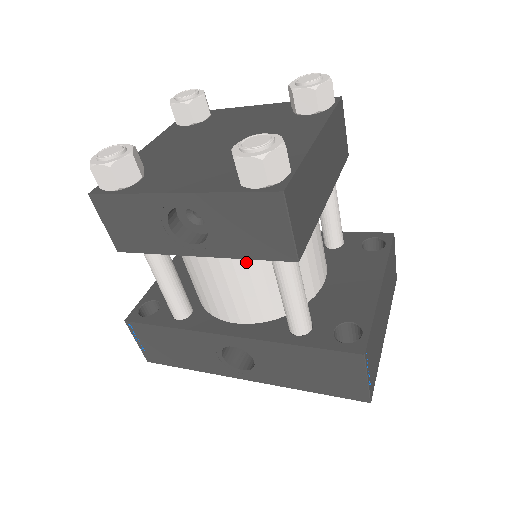
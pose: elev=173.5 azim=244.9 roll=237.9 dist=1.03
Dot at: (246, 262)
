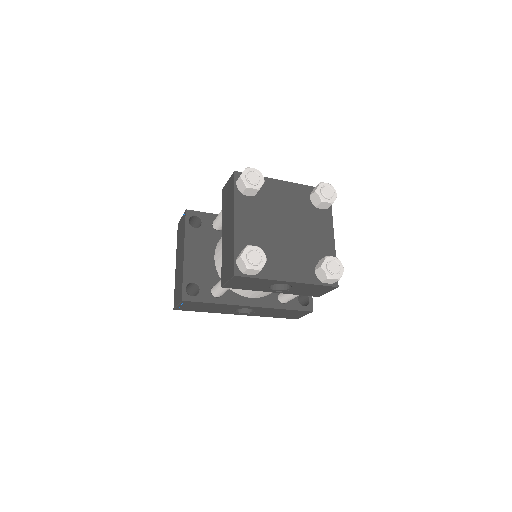
Dot at: occluded
